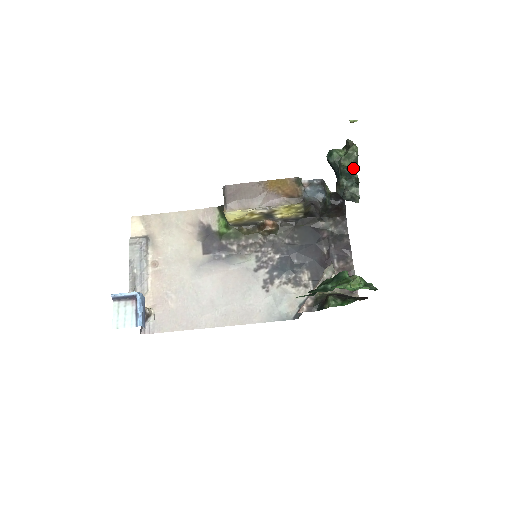
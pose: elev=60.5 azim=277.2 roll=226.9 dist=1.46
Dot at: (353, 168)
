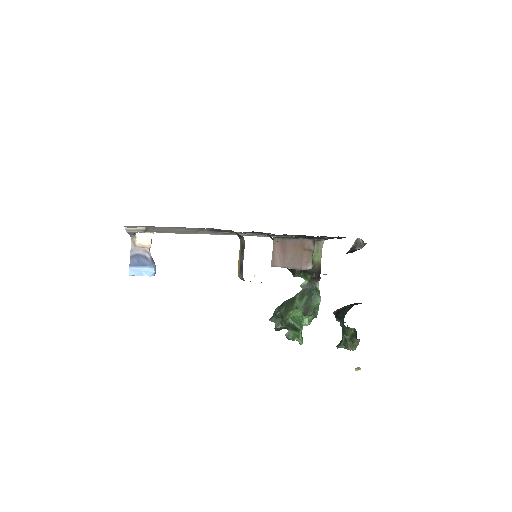
Dot at: occluded
